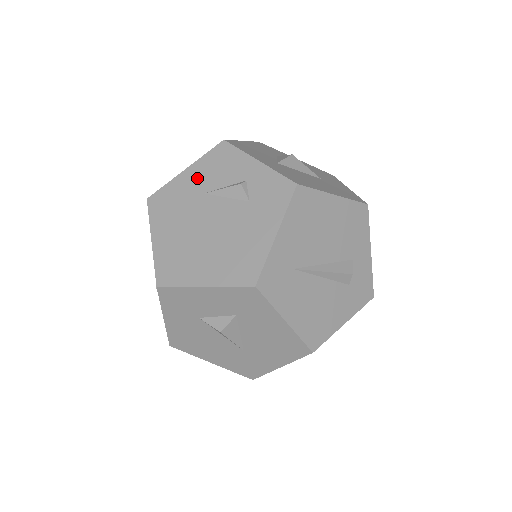
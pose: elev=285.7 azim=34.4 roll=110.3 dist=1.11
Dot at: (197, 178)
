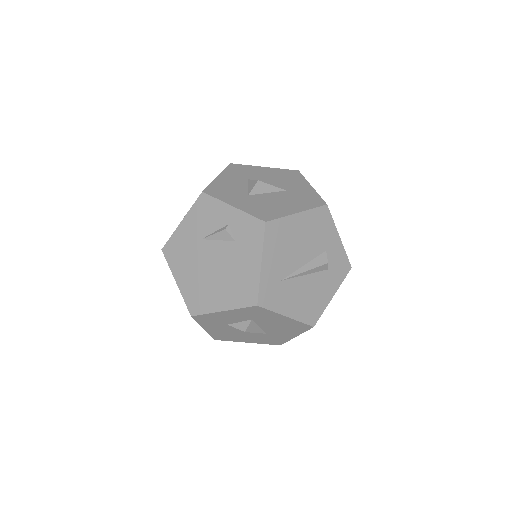
Dot at: (192, 227)
